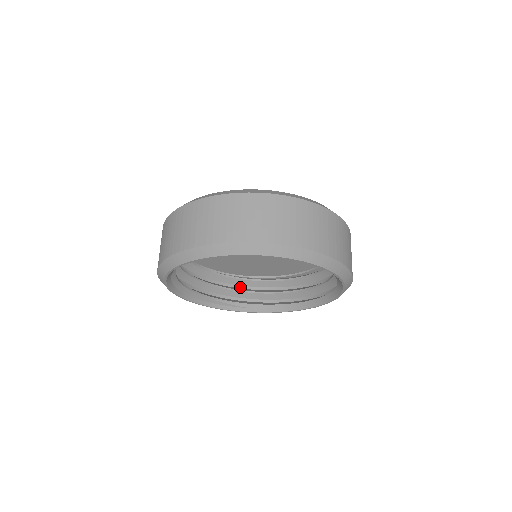
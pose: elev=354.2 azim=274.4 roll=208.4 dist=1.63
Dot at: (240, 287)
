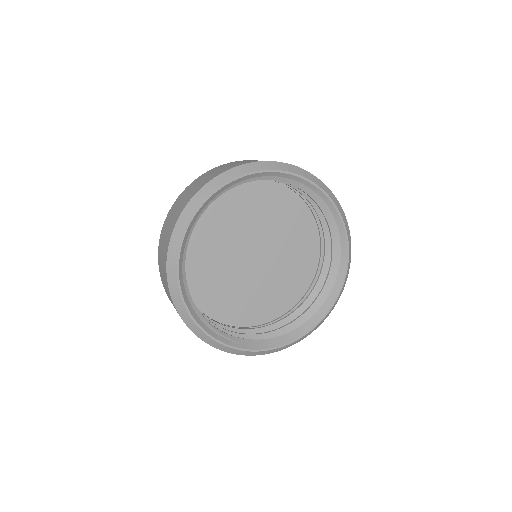
Dot at: occluded
